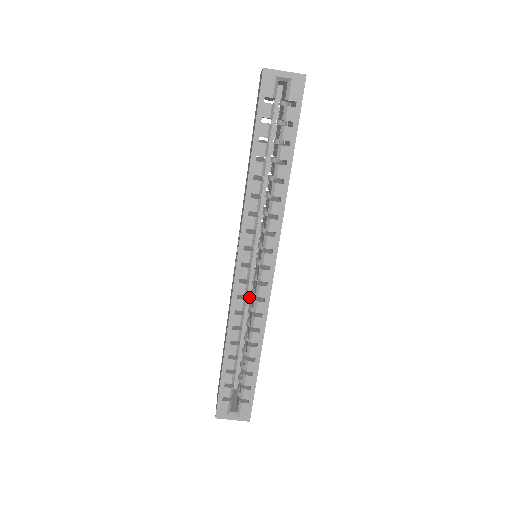
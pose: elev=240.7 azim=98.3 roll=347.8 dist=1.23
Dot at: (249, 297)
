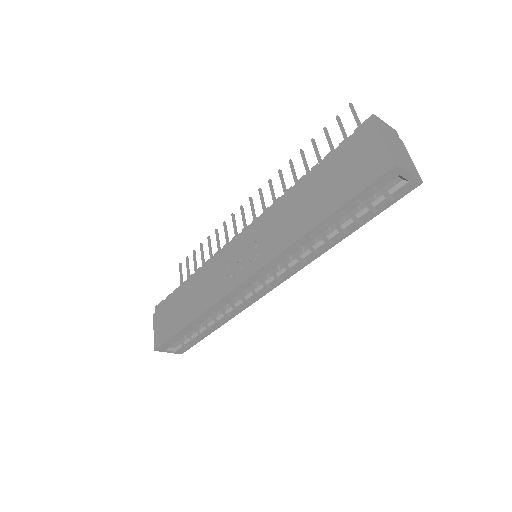
Dot at: occluded
